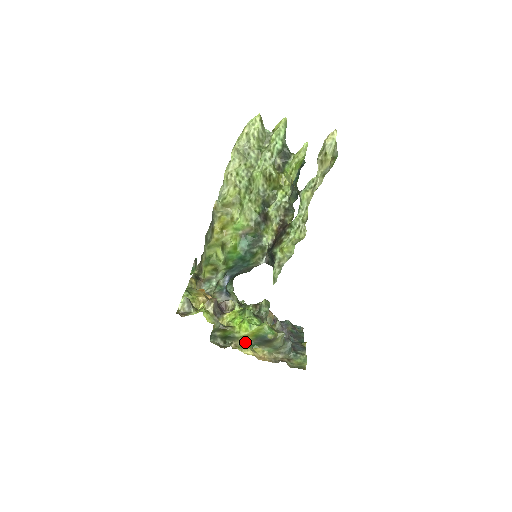
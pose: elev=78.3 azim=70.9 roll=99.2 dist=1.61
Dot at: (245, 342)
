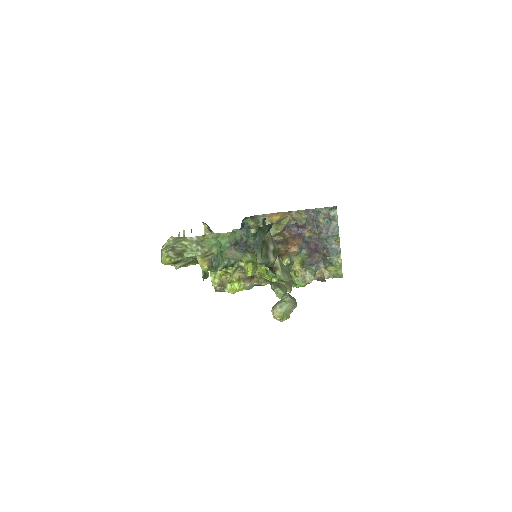
Dot at: occluded
